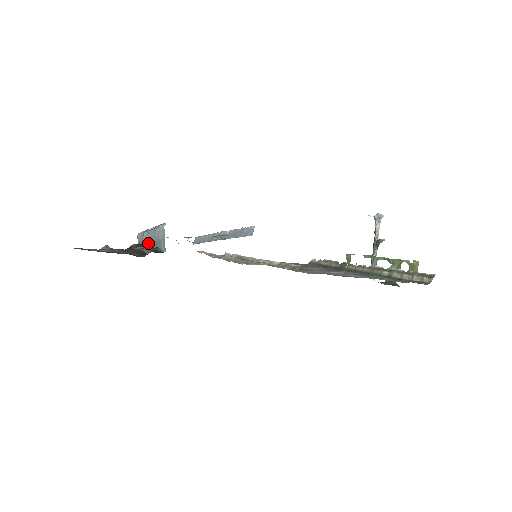
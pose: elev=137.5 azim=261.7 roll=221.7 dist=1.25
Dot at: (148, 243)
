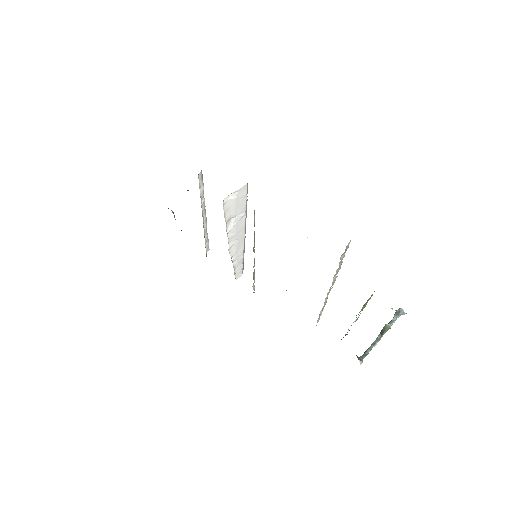
Dot at: occluded
